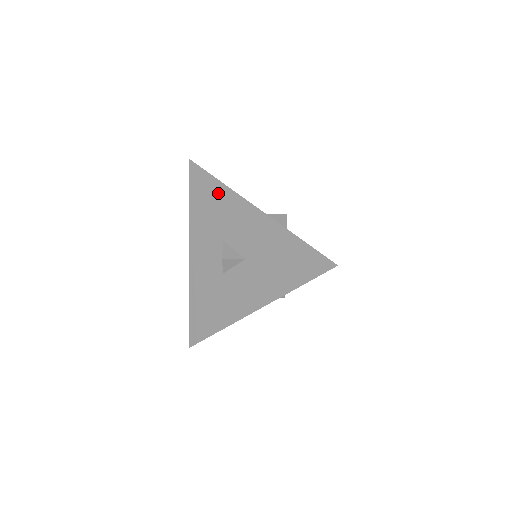
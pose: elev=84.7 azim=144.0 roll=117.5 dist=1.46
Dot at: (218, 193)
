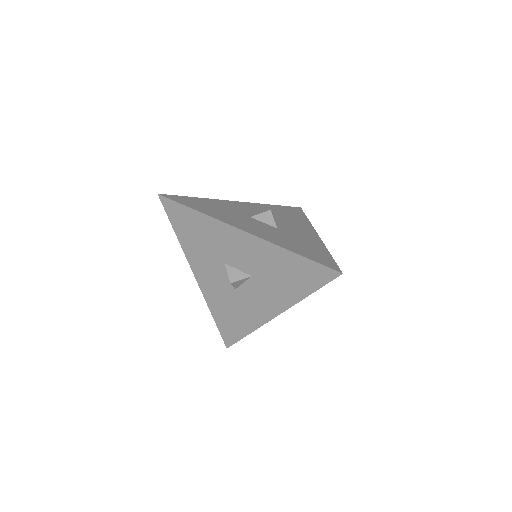
Dot at: (201, 223)
